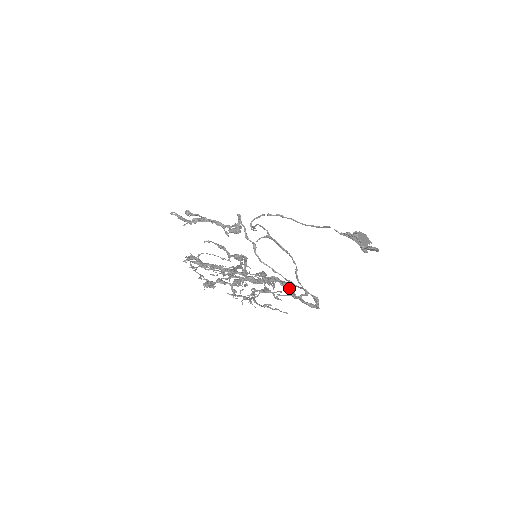
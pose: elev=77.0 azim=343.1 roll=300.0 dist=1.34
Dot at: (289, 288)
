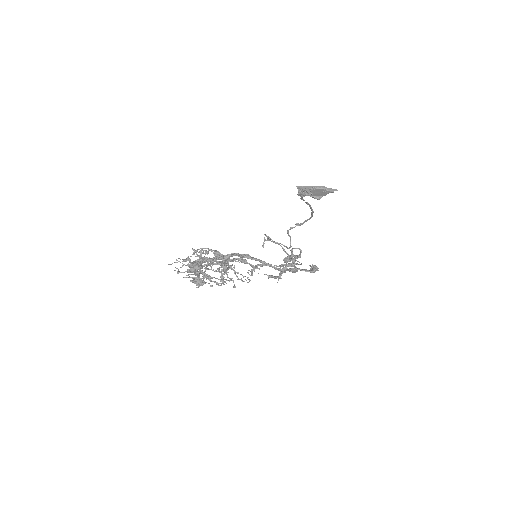
Dot at: (245, 256)
